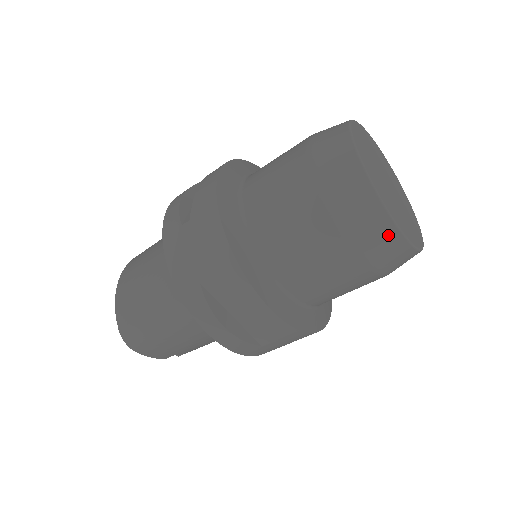
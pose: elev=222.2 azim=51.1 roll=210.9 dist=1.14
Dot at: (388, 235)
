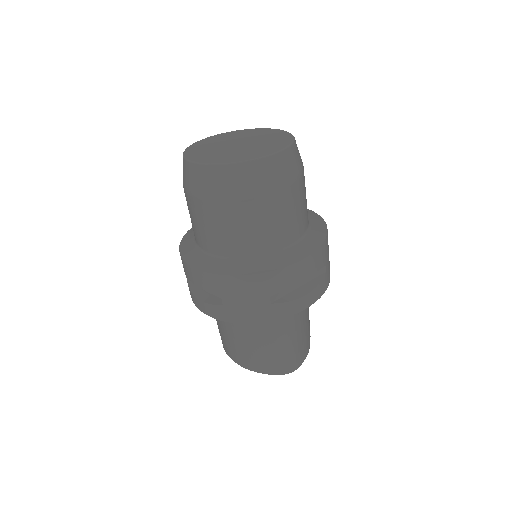
Dot at: (280, 161)
